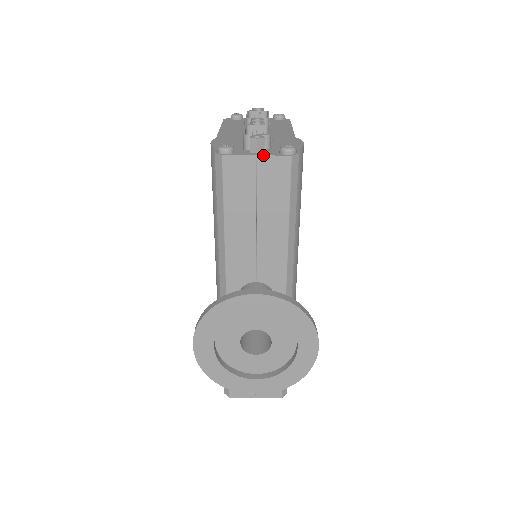
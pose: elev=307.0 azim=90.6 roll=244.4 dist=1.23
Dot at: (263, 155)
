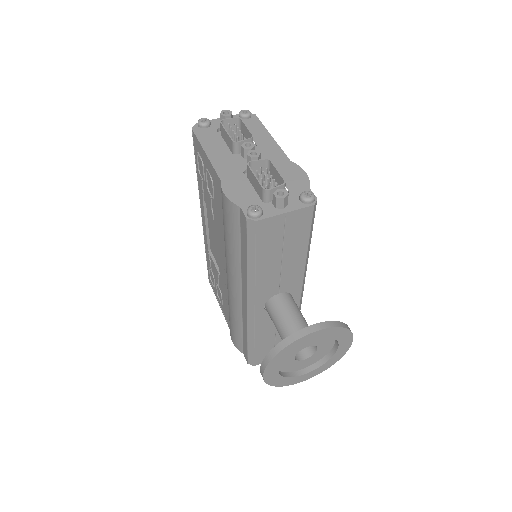
Dot at: (291, 211)
